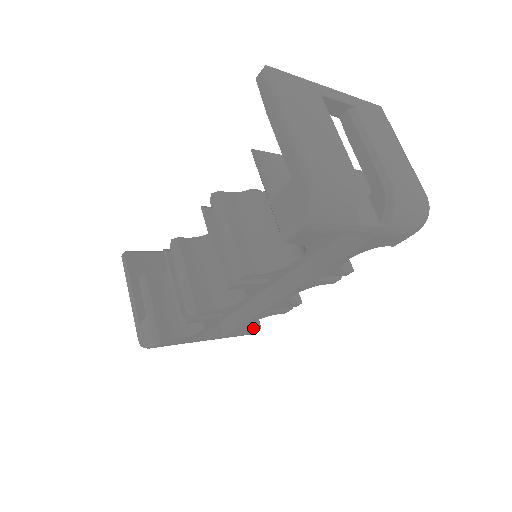
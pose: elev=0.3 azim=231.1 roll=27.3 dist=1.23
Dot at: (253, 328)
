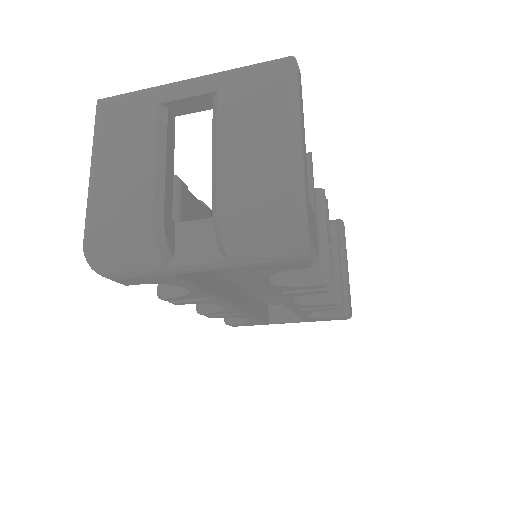
Dot at: (334, 316)
